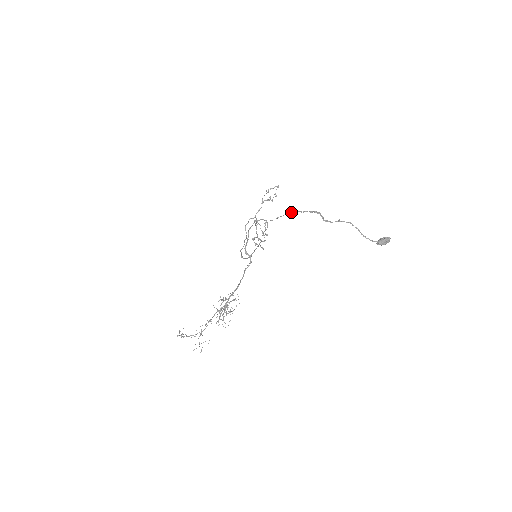
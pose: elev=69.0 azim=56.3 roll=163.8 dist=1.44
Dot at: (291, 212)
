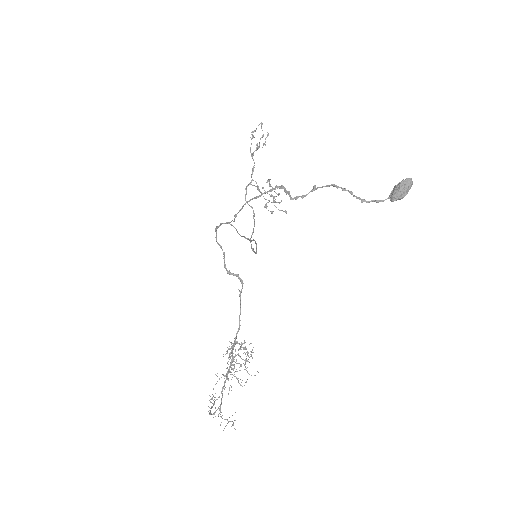
Dot at: (245, 203)
